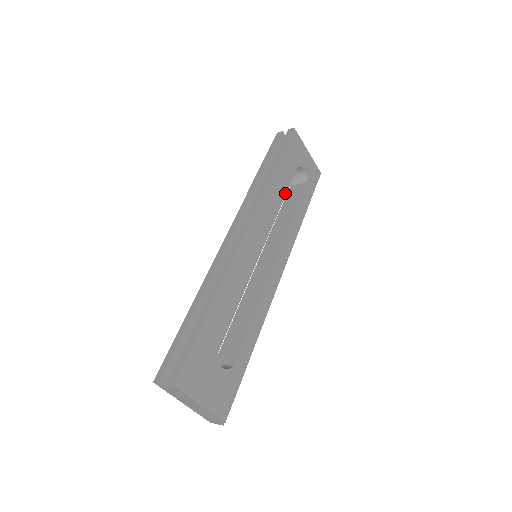
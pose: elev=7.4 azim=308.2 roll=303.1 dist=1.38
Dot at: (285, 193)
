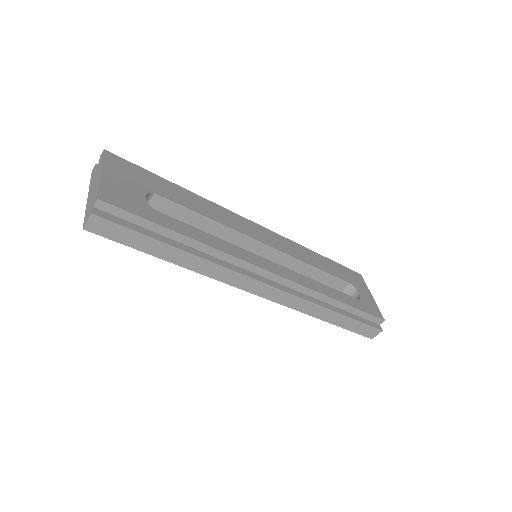
Dot at: (321, 269)
